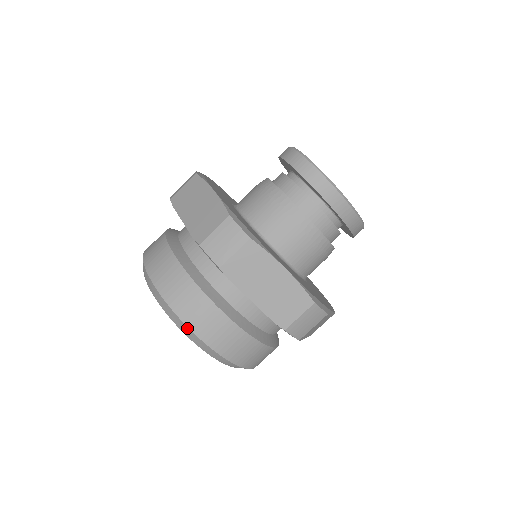
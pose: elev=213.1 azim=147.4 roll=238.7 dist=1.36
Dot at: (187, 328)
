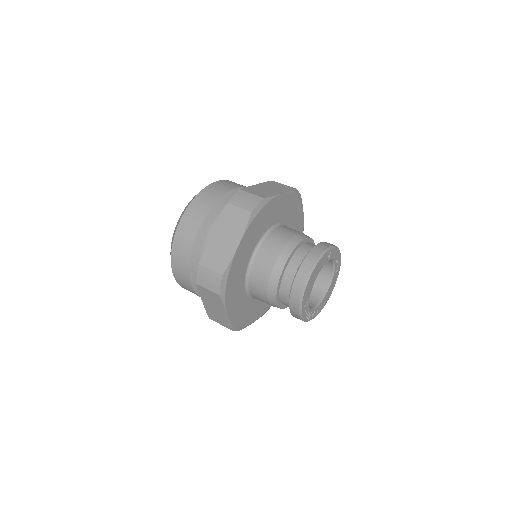
Dot at: (171, 267)
